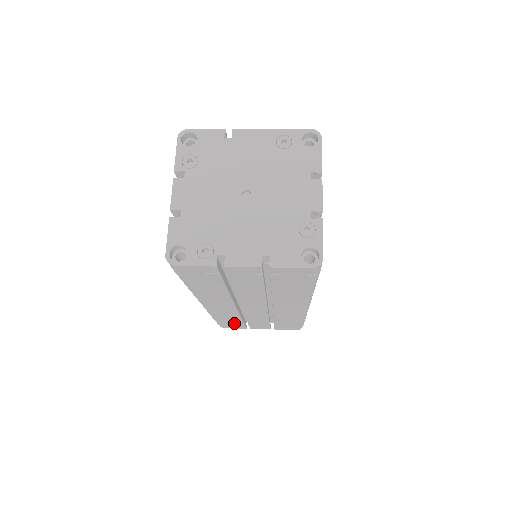
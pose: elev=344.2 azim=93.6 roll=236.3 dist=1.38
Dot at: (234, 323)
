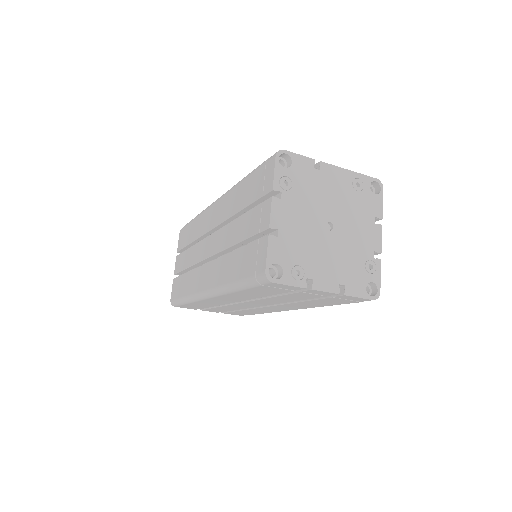
Dot at: (197, 306)
